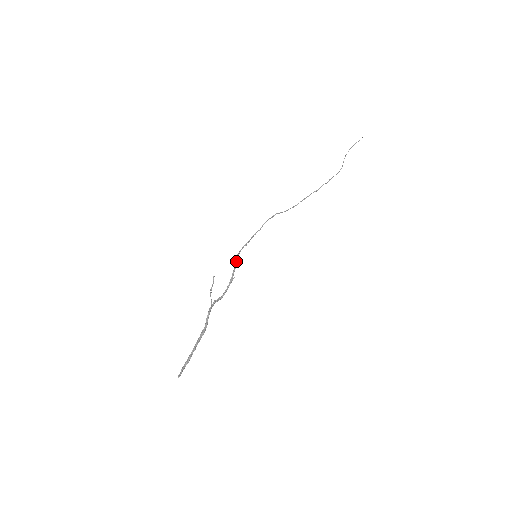
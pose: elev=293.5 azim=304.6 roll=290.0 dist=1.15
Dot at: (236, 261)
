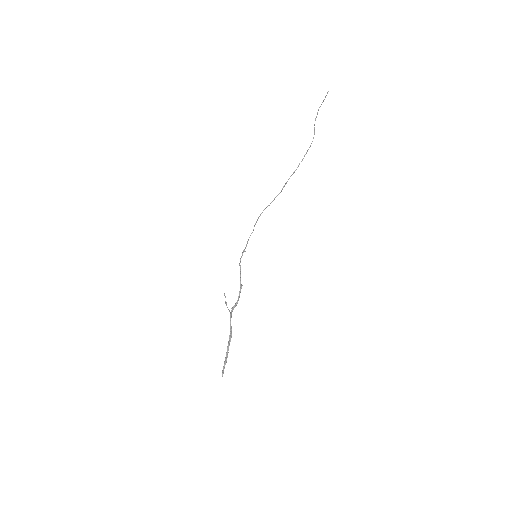
Dot at: (240, 269)
